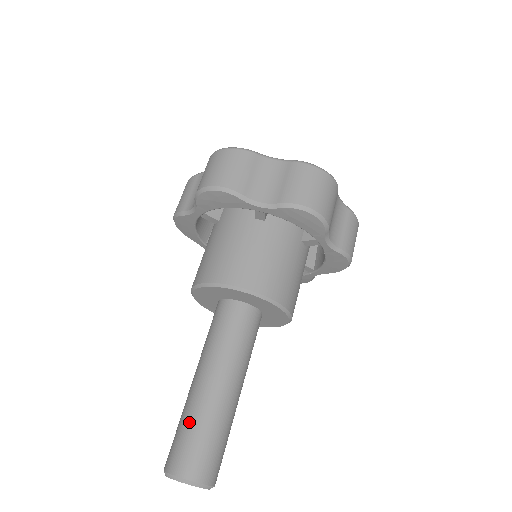
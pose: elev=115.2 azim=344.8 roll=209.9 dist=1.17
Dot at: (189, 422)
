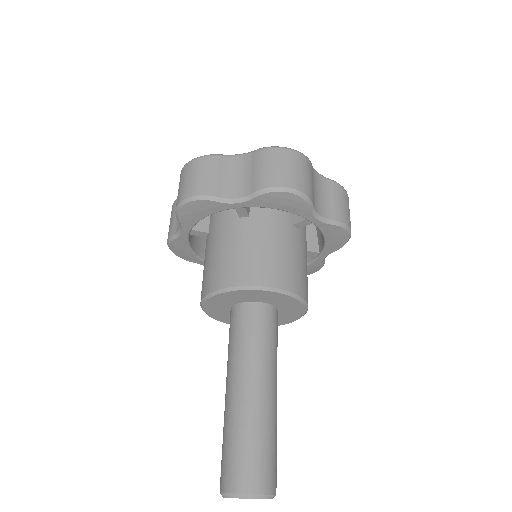
Dot at: (230, 435)
